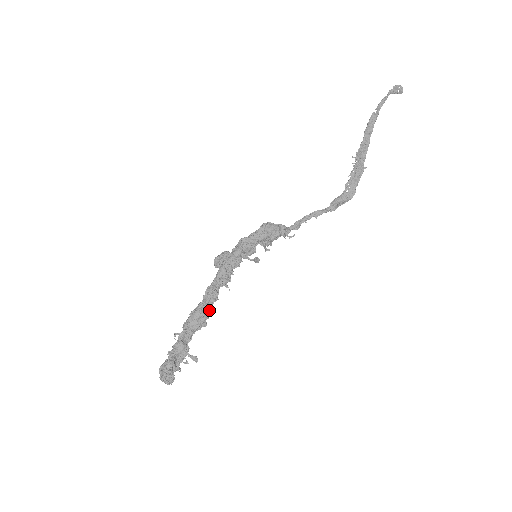
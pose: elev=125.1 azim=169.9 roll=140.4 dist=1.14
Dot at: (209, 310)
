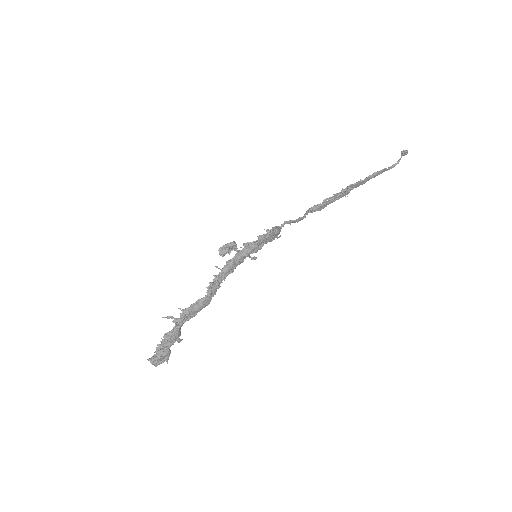
Dot at: (209, 303)
